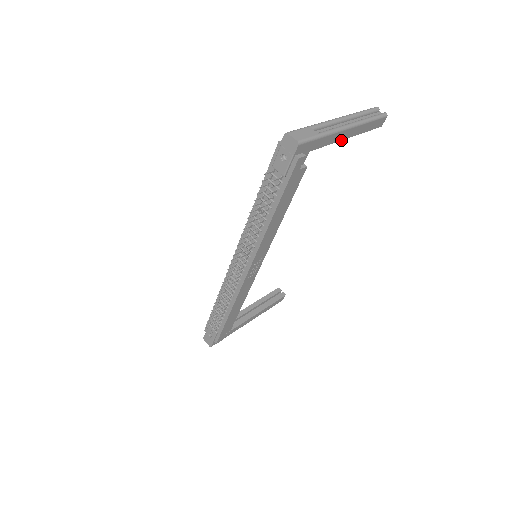
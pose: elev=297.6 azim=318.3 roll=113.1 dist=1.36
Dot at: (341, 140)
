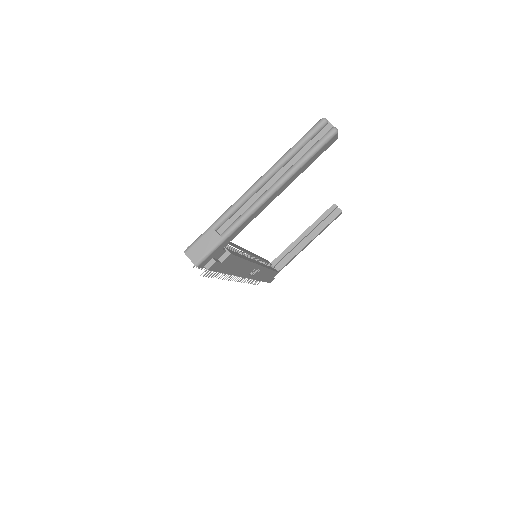
Dot at: (267, 205)
